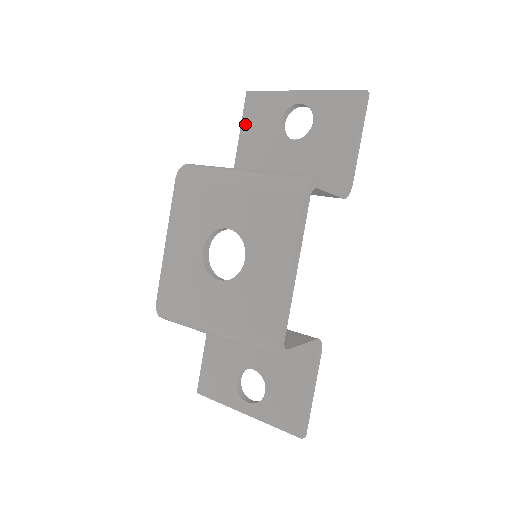
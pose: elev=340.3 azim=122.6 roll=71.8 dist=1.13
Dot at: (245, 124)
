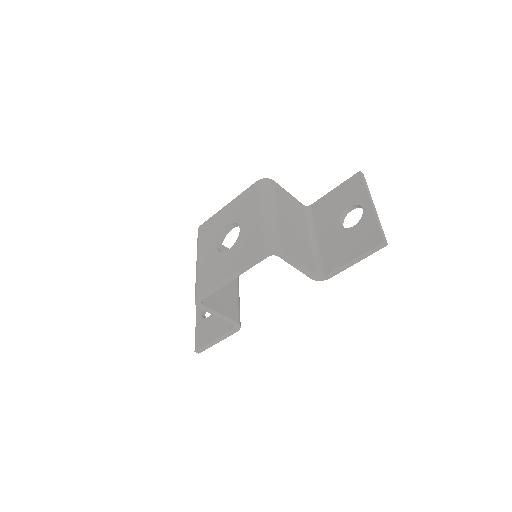
Dot at: (340, 187)
